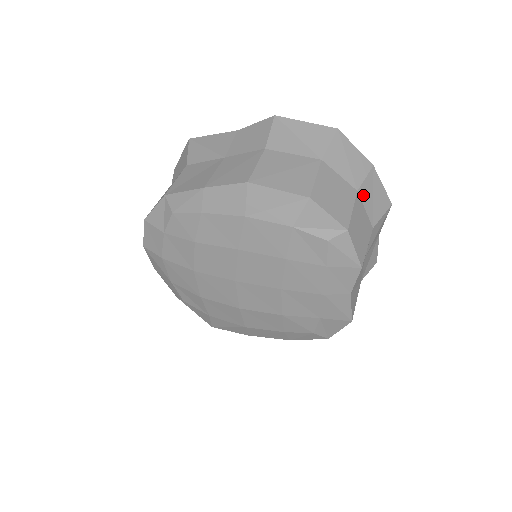
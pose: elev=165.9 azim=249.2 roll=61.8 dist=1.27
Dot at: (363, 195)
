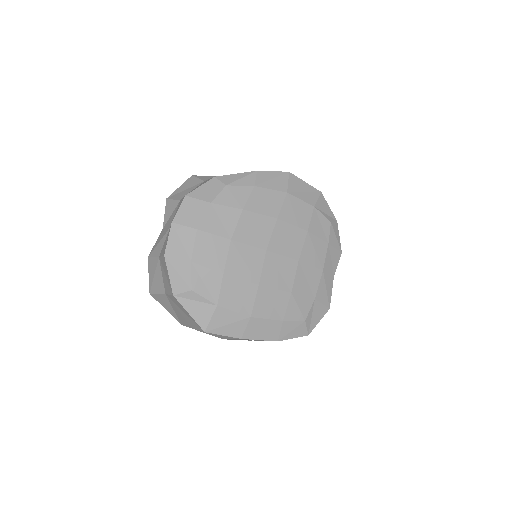
Dot at: occluded
